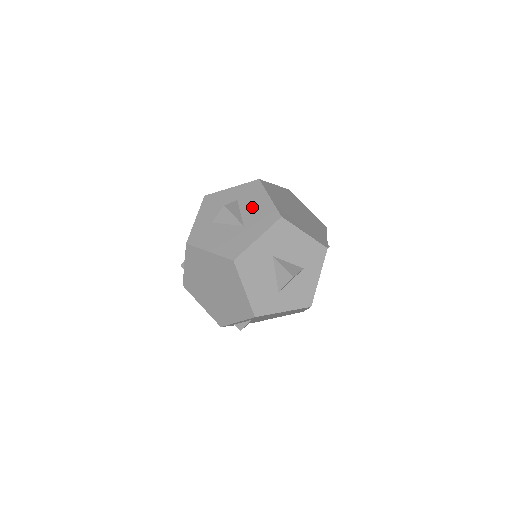
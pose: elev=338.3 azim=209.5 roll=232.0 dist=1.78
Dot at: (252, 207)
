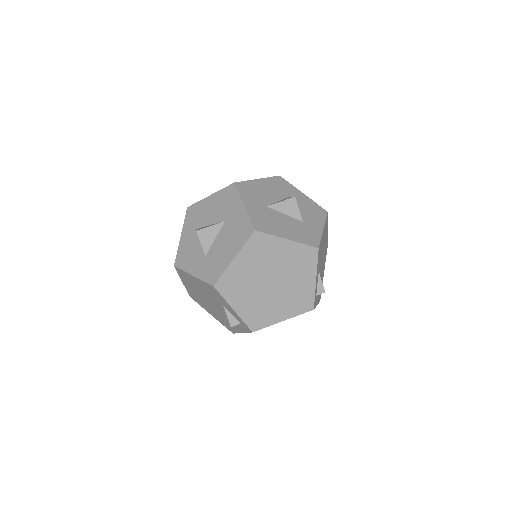
Dot at: (211, 213)
